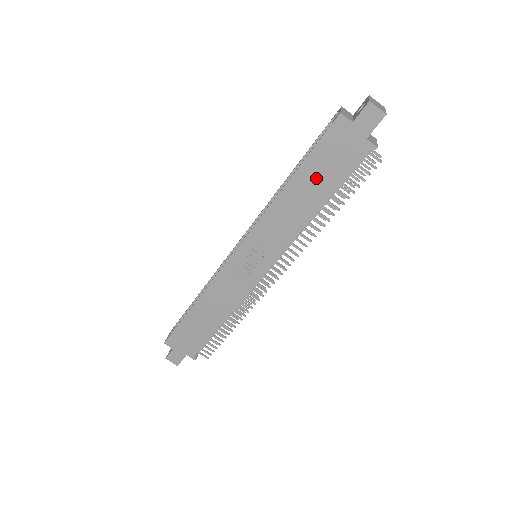
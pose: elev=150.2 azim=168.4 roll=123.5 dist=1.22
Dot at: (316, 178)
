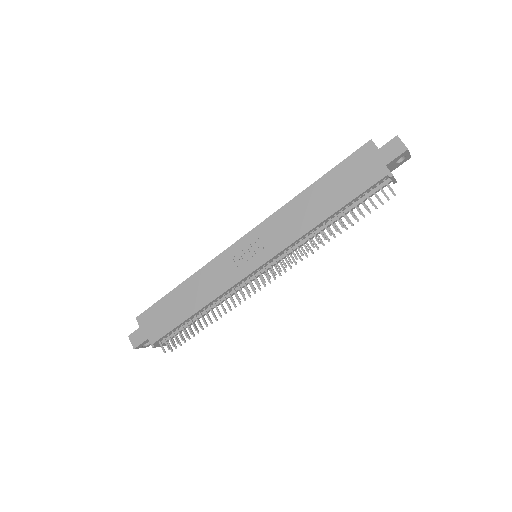
Dot at: (333, 189)
